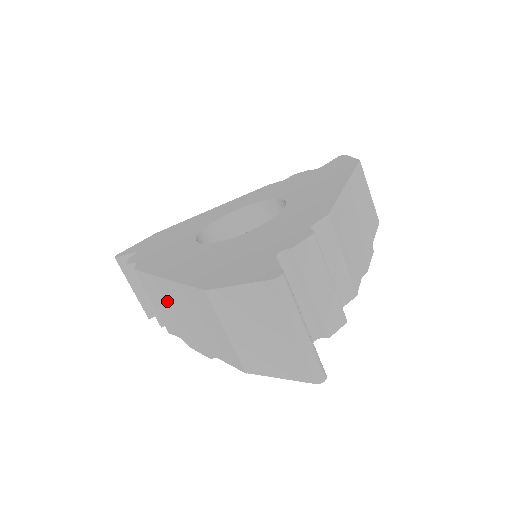
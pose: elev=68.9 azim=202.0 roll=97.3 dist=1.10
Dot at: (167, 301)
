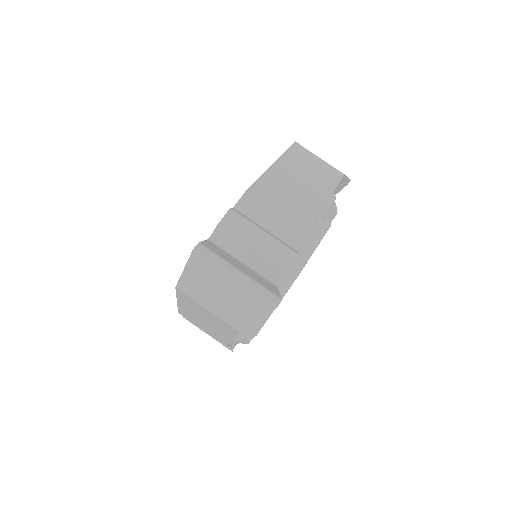
Dot at: (197, 319)
